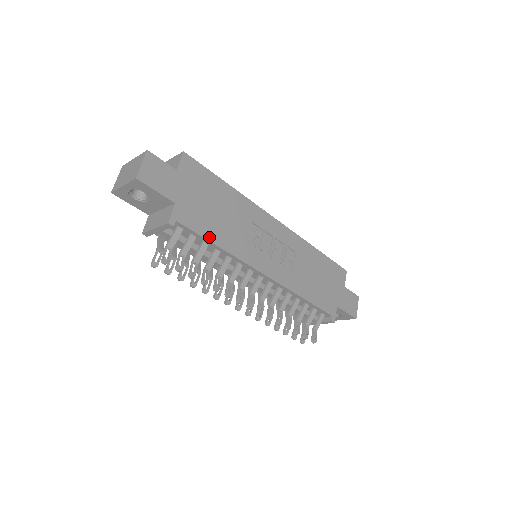
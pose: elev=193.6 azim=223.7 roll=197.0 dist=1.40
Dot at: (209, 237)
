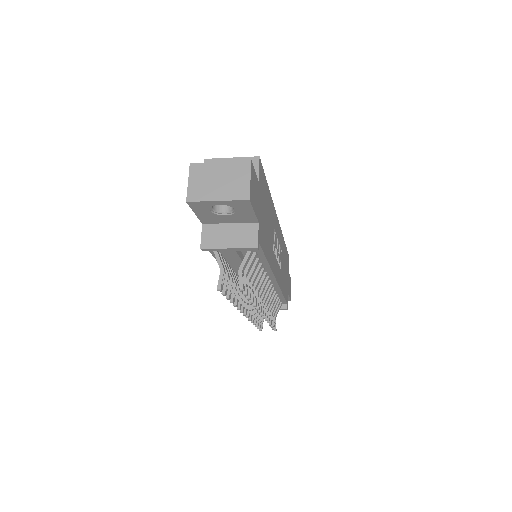
Dot at: (266, 254)
